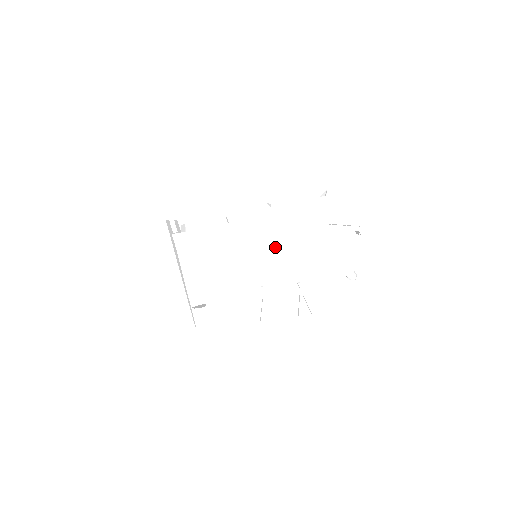
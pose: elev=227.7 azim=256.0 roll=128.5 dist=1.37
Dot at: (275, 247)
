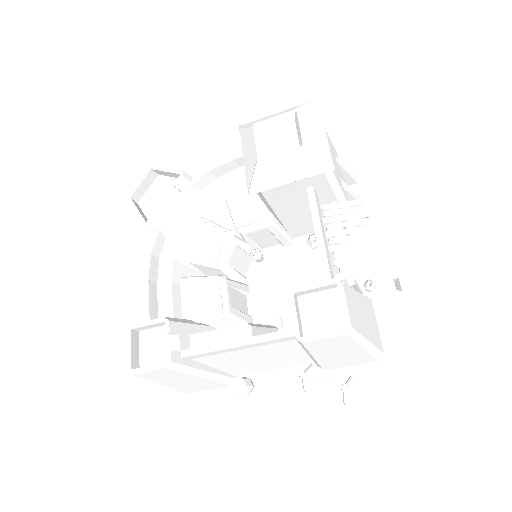
Dot at: (306, 352)
